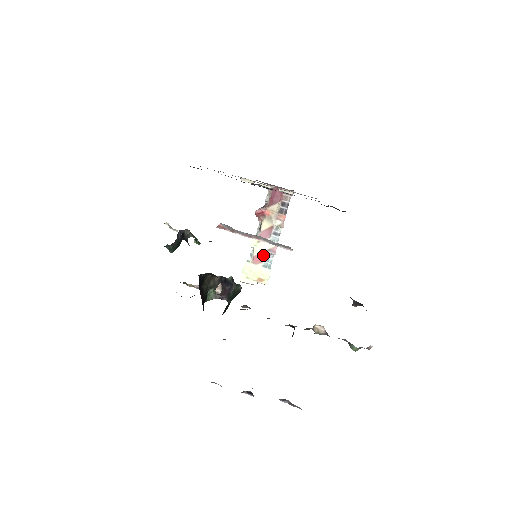
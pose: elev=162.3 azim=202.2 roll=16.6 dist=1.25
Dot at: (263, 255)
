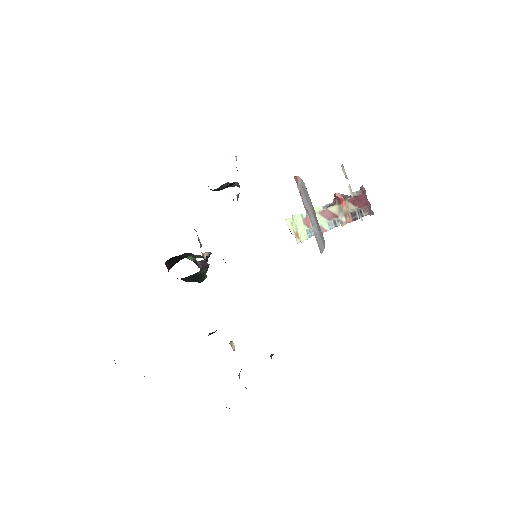
Dot at: occluded
